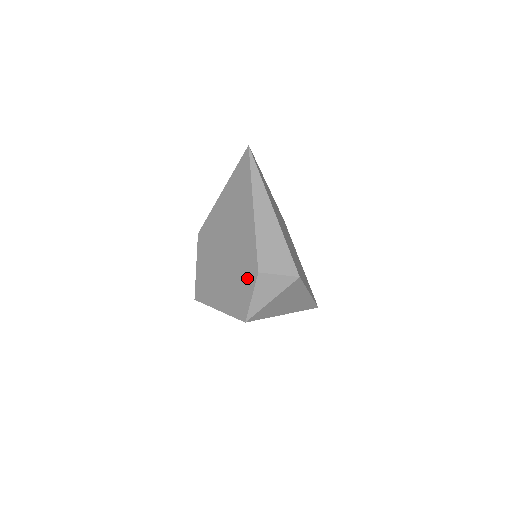
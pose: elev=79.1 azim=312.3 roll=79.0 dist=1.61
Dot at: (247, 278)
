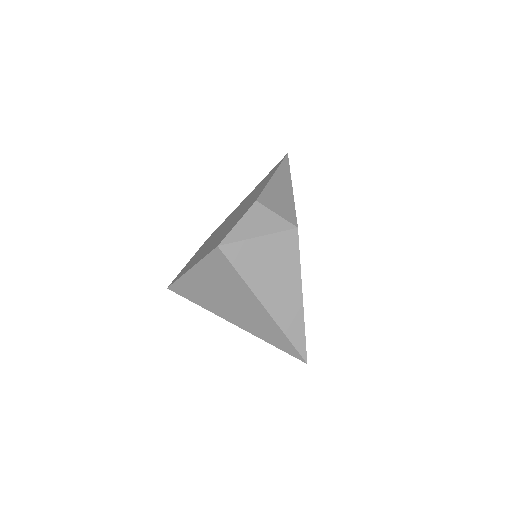
Dot at: (241, 215)
